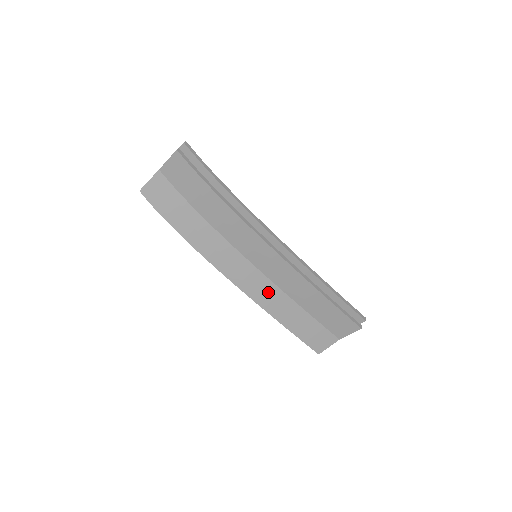
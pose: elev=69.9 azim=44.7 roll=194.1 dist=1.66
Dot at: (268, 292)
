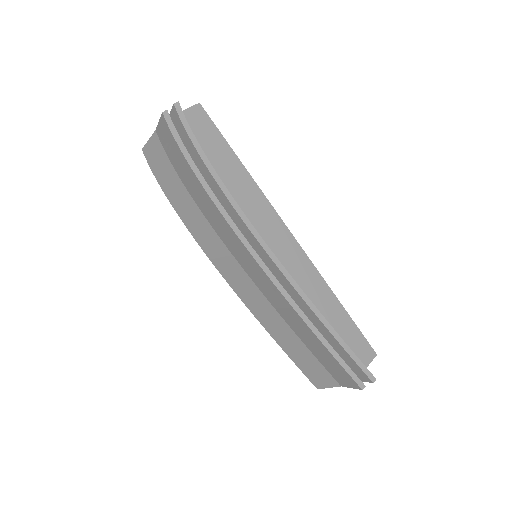
Dot at: (259, 302)
